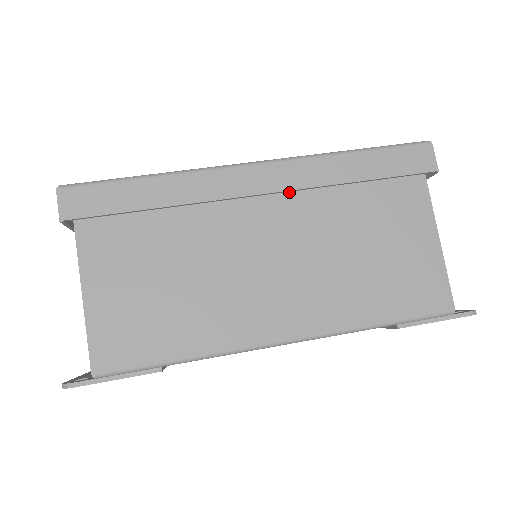
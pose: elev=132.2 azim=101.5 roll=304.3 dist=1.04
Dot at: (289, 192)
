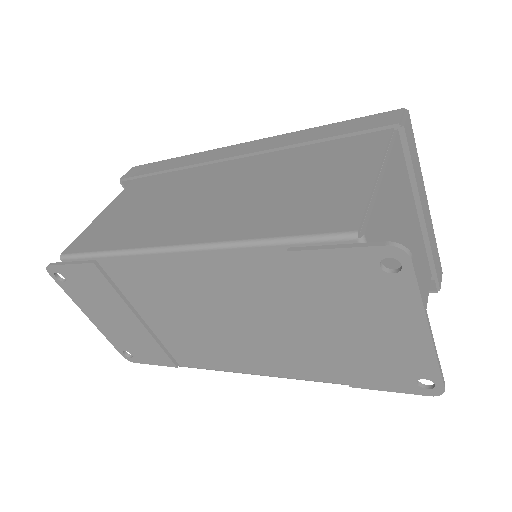
Dot at: (259, 159)
